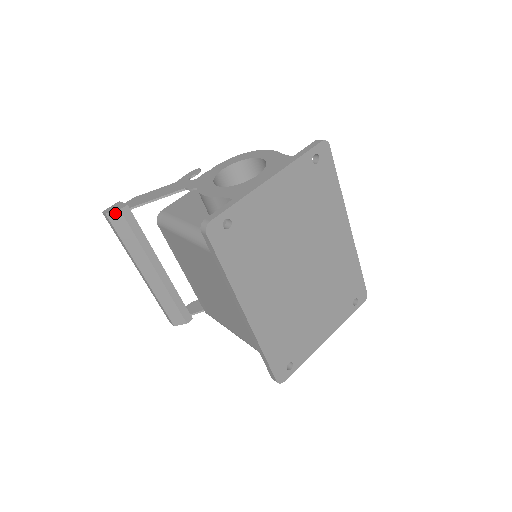
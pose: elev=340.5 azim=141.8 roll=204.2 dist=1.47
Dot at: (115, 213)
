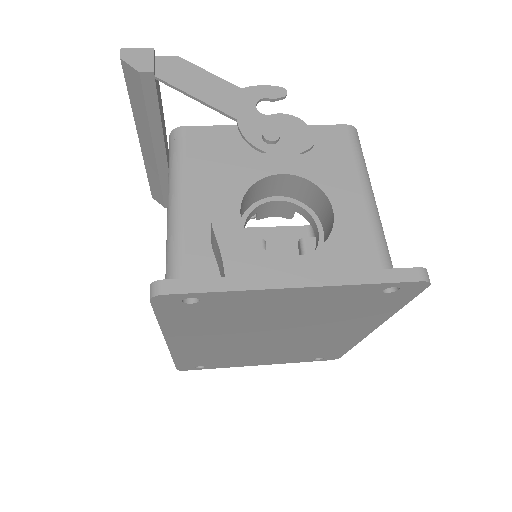
Dot at: (132, 69)
